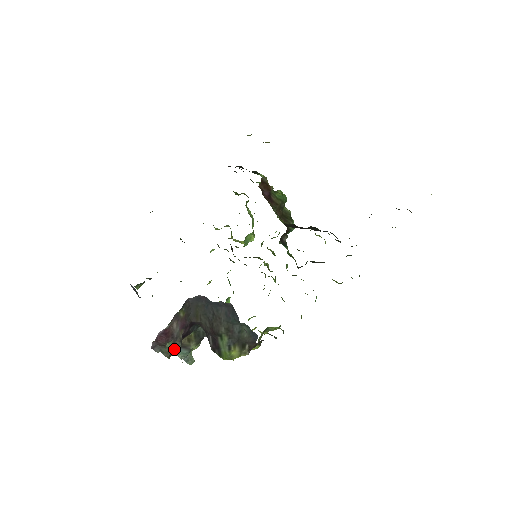
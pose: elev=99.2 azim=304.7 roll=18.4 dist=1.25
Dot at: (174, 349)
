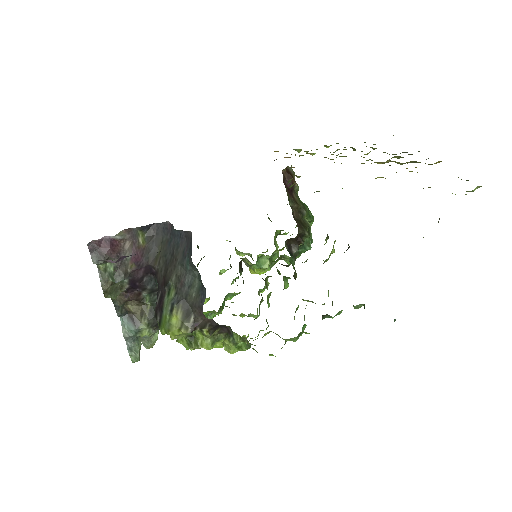
Dot at: (114, 278)
